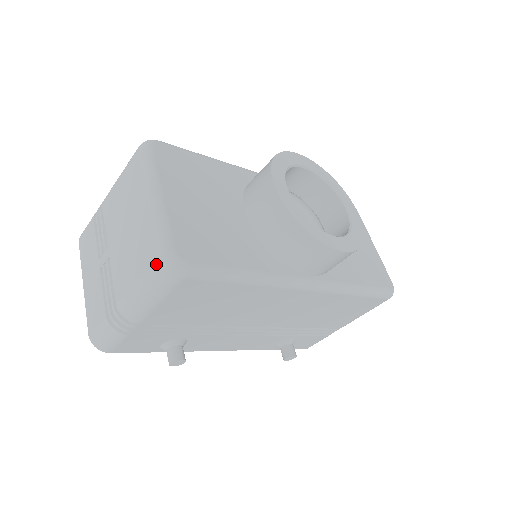
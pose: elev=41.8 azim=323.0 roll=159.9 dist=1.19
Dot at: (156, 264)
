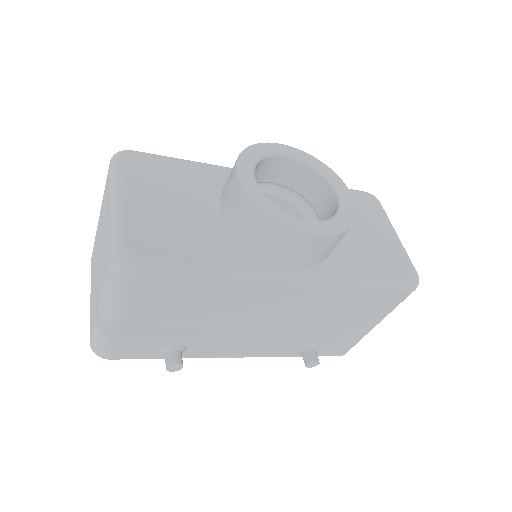
Dot at: (110, 262)
